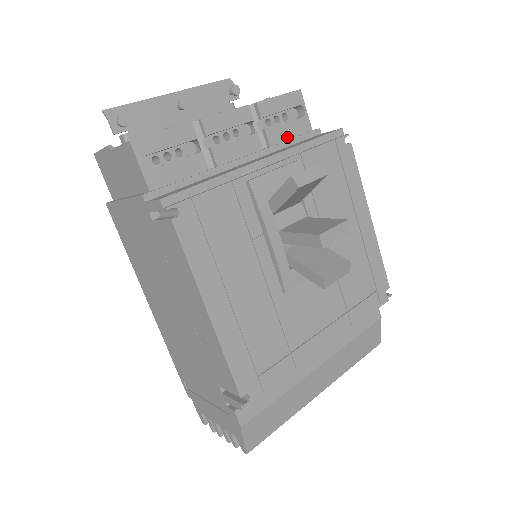
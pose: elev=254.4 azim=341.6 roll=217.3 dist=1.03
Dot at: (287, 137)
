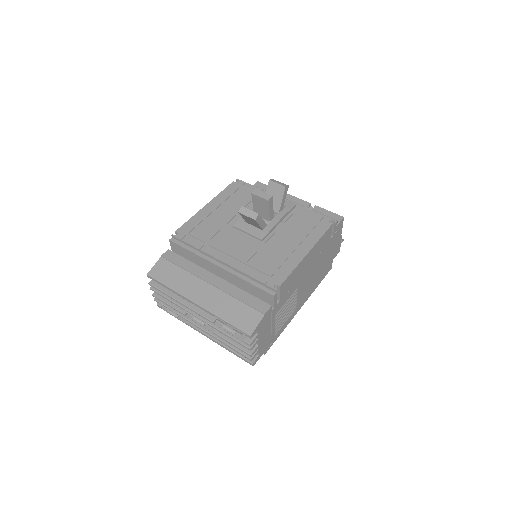
Dot at: occluded
